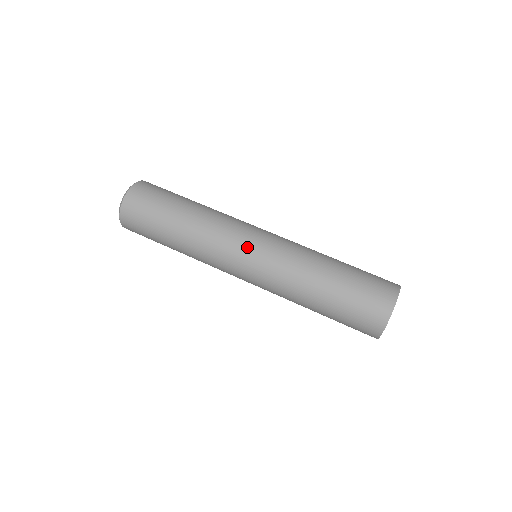
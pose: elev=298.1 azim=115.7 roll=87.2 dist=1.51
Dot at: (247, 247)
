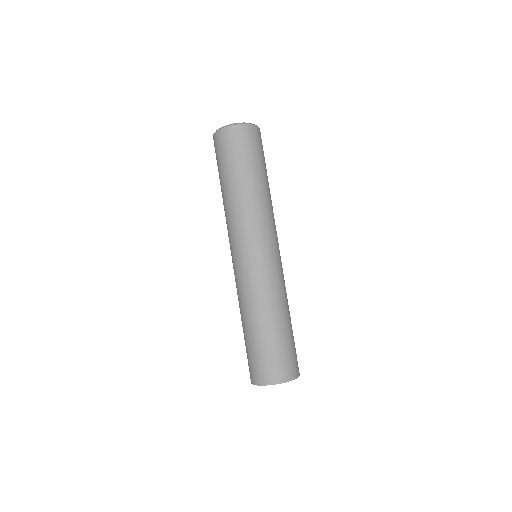
Dot at: (266, 248)
